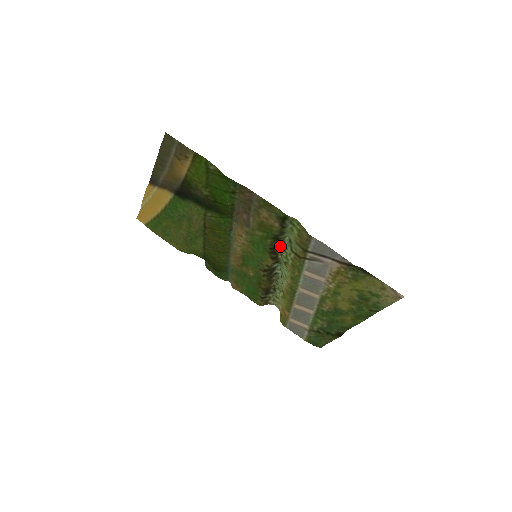
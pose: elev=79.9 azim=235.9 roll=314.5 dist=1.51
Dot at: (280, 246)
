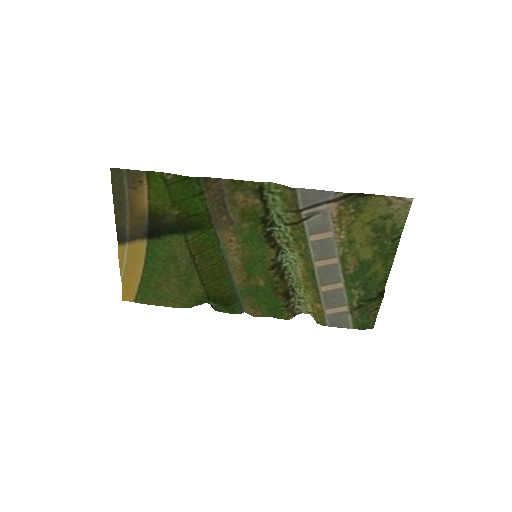
Dot at: (273, 228)
